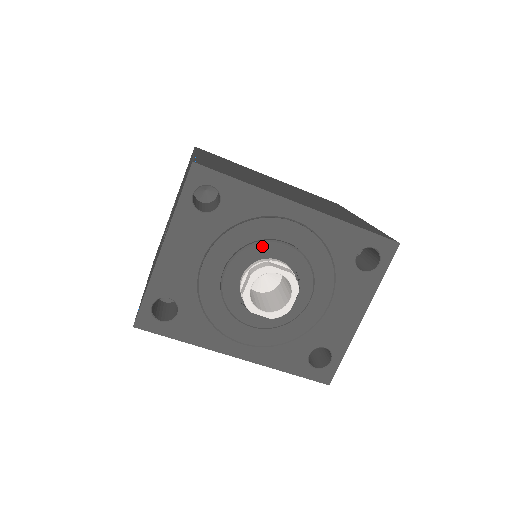
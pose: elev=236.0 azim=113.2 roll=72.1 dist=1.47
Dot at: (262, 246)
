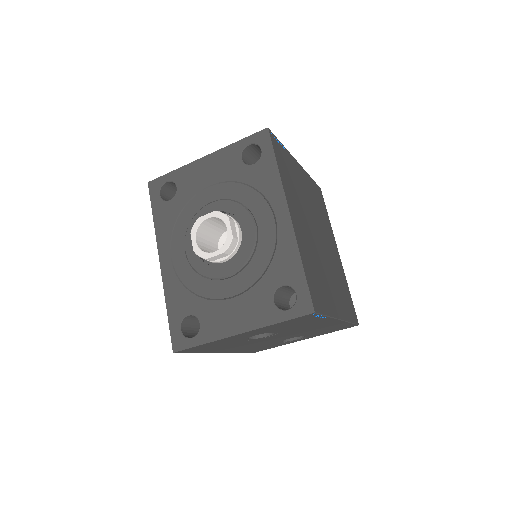
Dot at: (243, 210)
